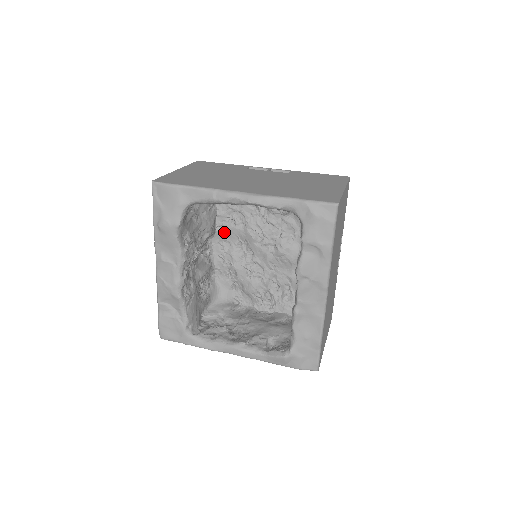
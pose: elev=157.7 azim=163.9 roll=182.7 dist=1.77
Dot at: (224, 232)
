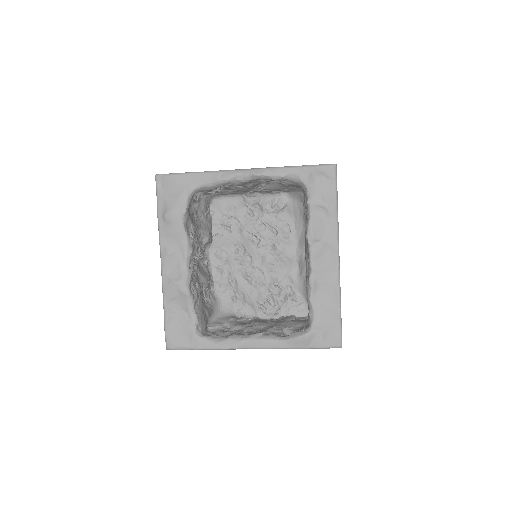
Dot at: (220, 241)
